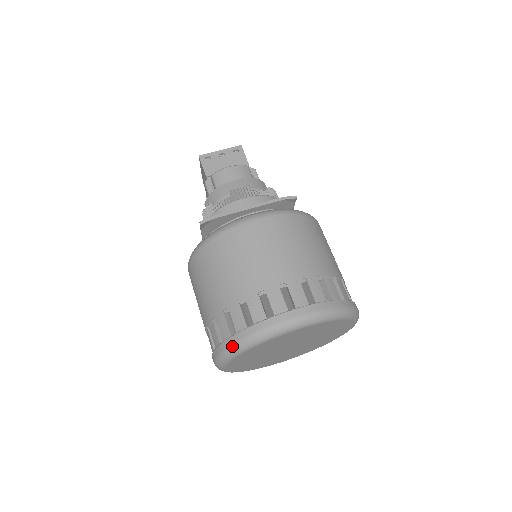
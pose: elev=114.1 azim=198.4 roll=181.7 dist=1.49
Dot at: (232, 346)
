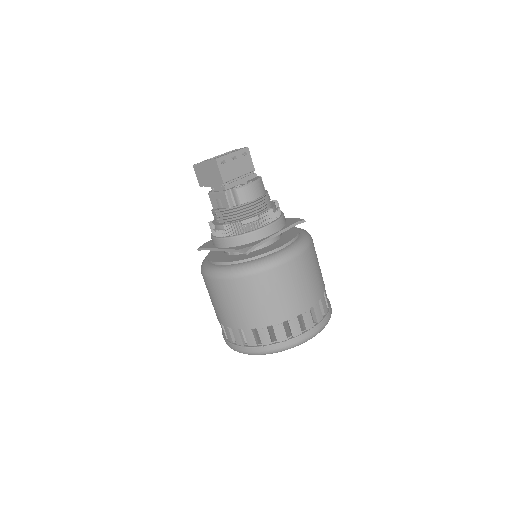
Dot at: (273, 351)
